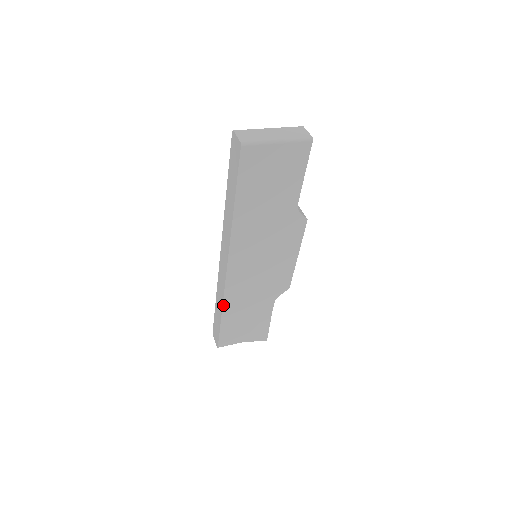
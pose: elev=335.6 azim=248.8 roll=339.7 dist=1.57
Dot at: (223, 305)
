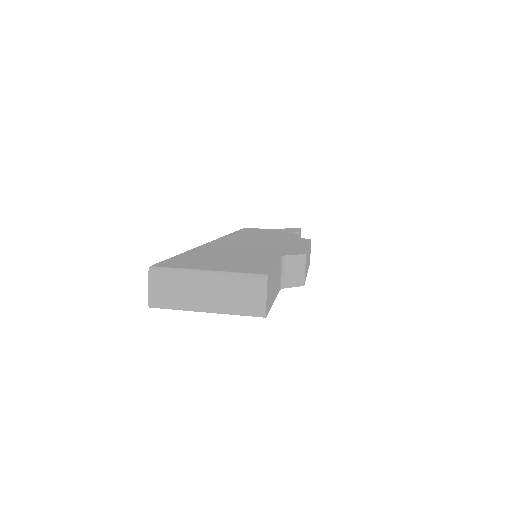
Dot at: occluded
